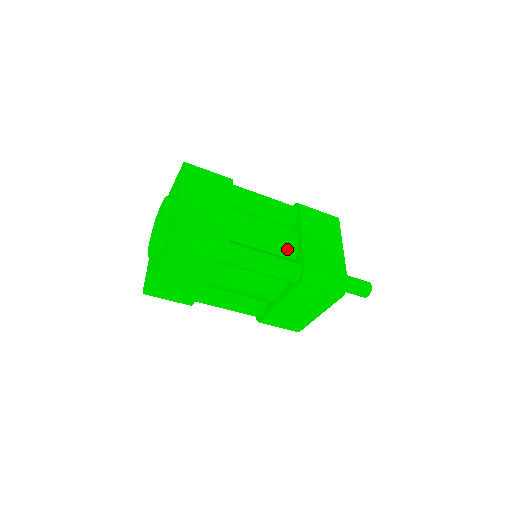
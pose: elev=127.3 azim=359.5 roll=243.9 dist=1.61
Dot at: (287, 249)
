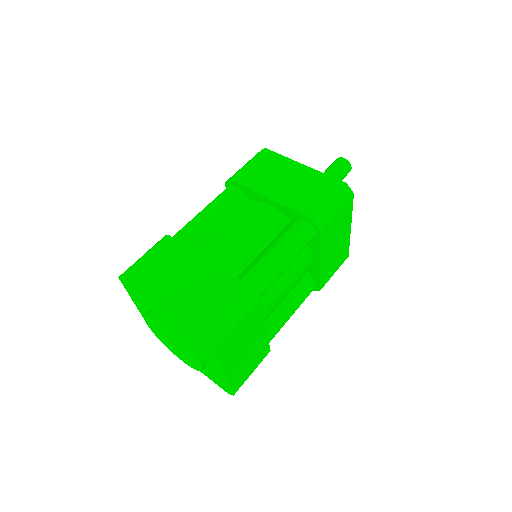
Dot at: (275, 223)
